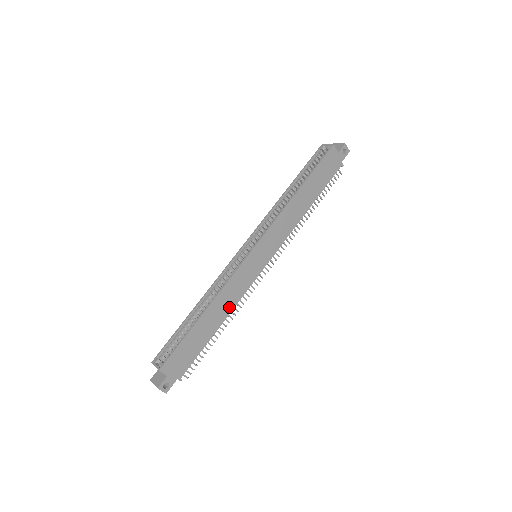
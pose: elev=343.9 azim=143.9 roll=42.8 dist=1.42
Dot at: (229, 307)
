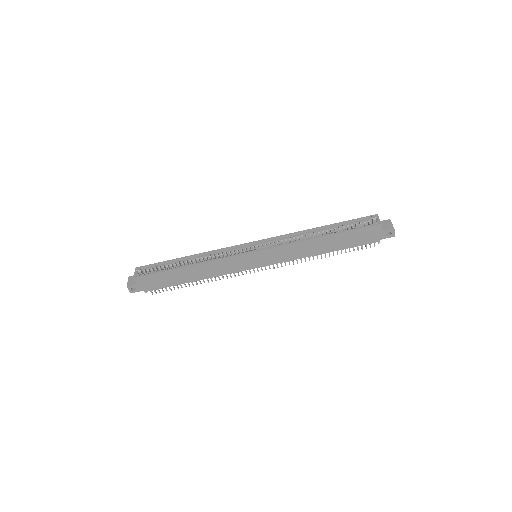
Dot at: (210, 275)
